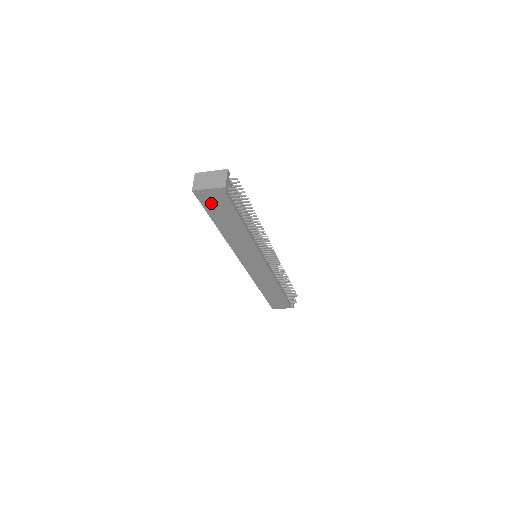
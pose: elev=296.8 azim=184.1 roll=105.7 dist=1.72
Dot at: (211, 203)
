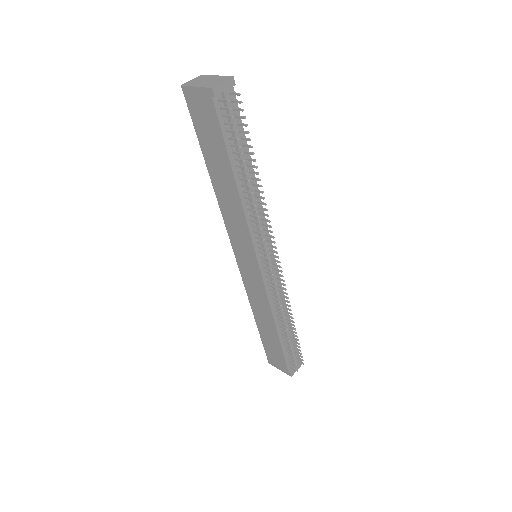
Dot at: (200, 118)
